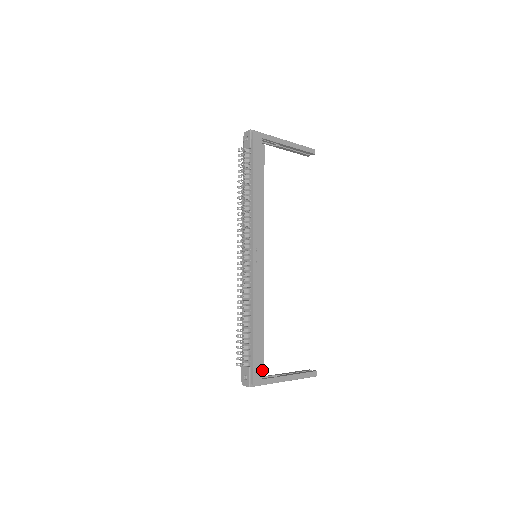
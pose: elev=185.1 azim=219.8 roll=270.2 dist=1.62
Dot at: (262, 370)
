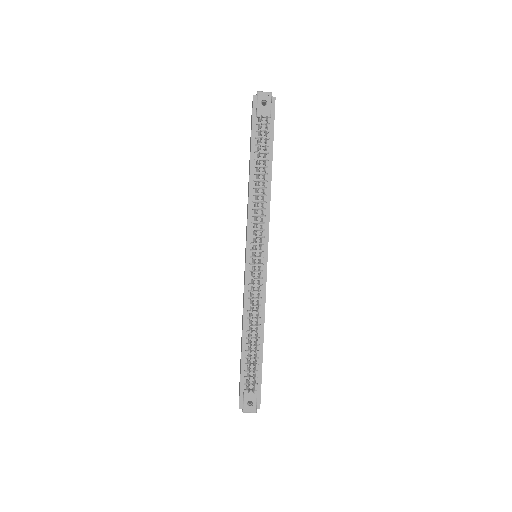
Dot at: occluded
